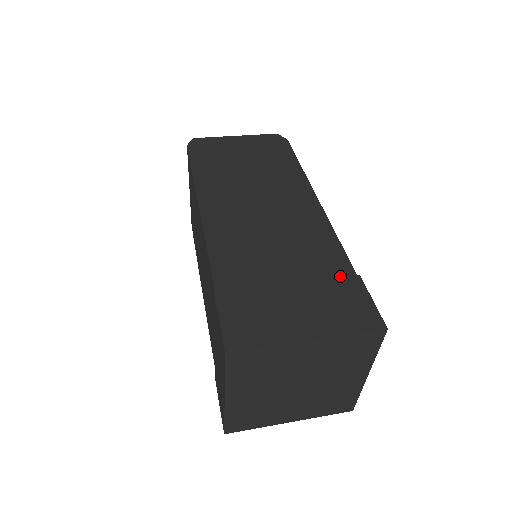
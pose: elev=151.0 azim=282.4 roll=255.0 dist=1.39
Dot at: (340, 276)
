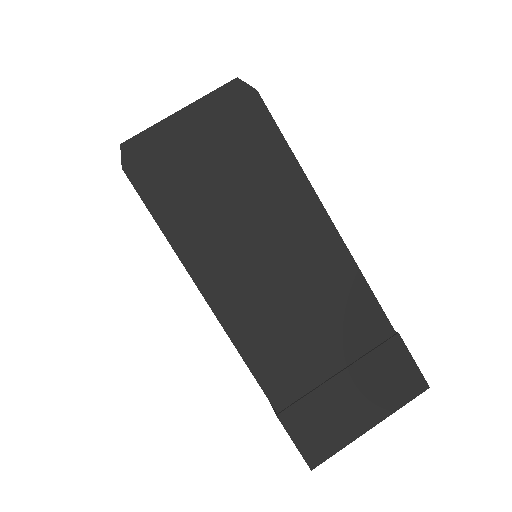
Dot at: (381, 341)
